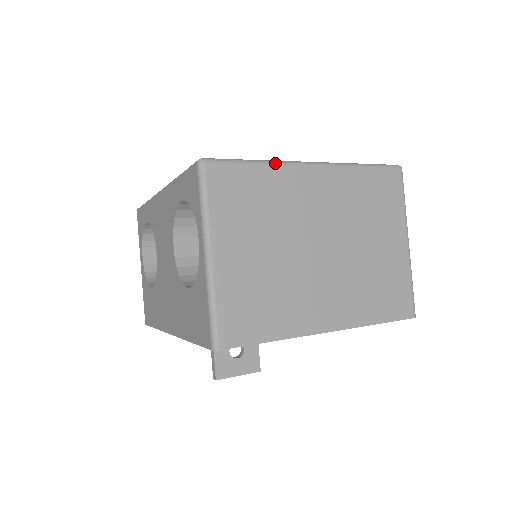
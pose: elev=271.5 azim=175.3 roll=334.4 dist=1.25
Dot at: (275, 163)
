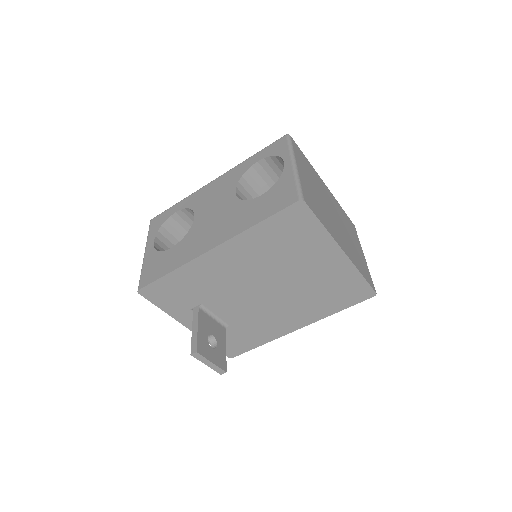
Dot at: occluded
